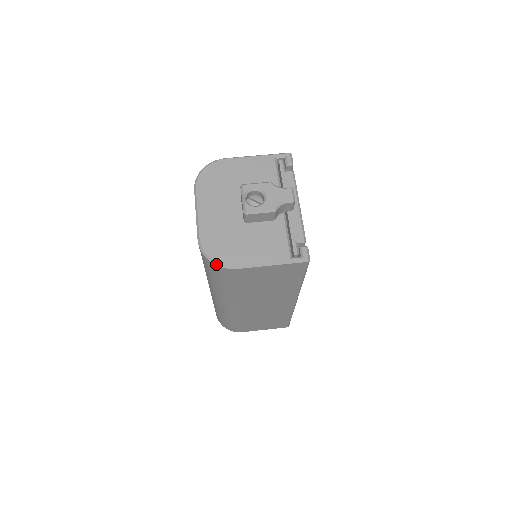
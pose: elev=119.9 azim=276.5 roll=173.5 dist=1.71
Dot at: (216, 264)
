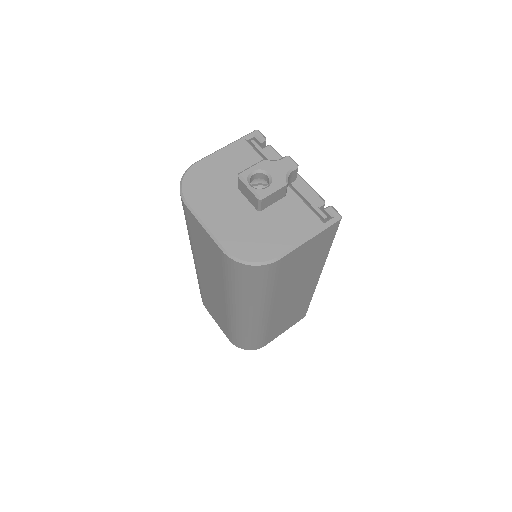
Dot at: (257, 265)
